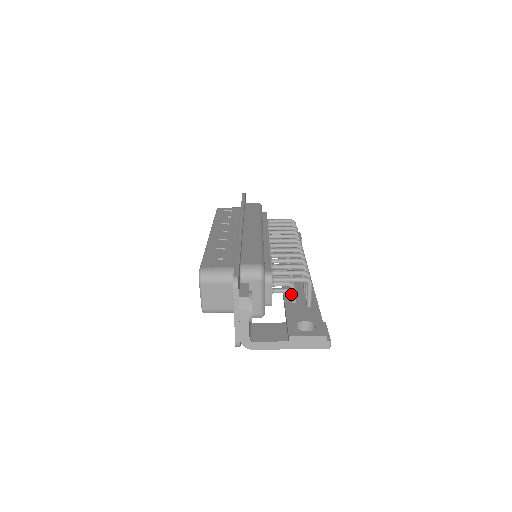
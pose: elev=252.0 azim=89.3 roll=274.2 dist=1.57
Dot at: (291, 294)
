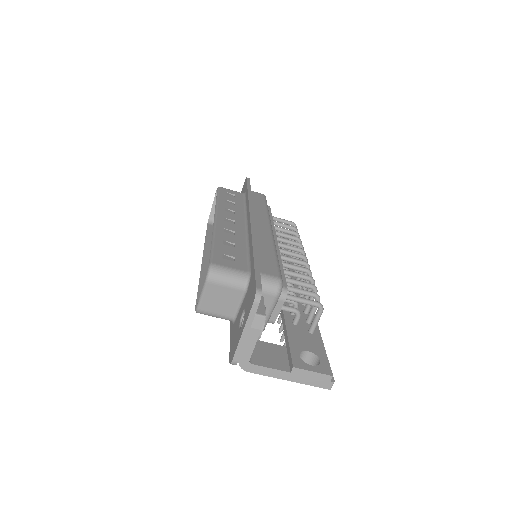
Dot at: (295, 314)
